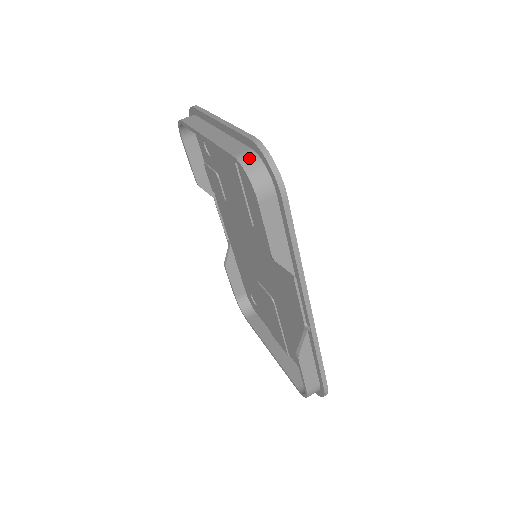
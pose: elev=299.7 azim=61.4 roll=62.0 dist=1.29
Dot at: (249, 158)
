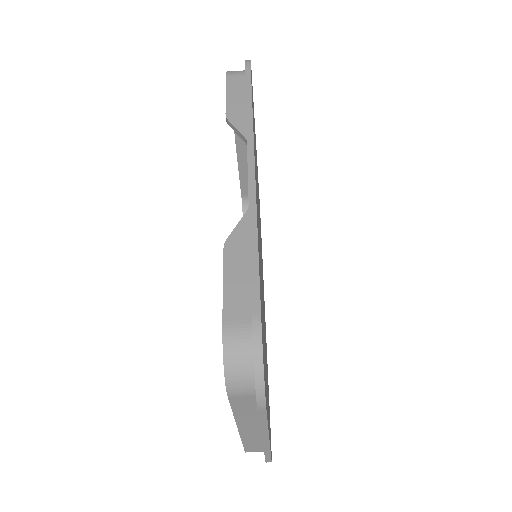
Dot at: occluded
